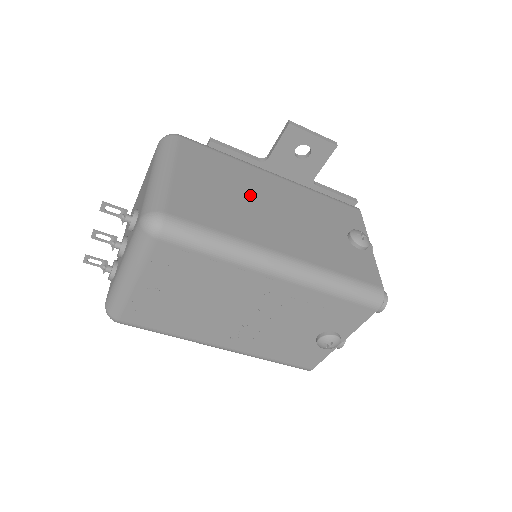
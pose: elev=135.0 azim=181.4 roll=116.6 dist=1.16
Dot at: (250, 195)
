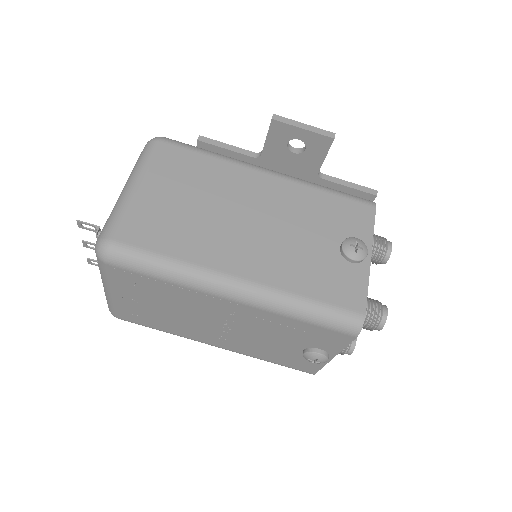
Dot at: (224, 205)
